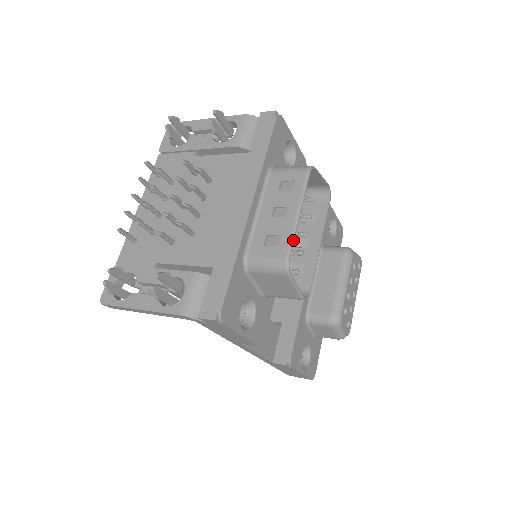
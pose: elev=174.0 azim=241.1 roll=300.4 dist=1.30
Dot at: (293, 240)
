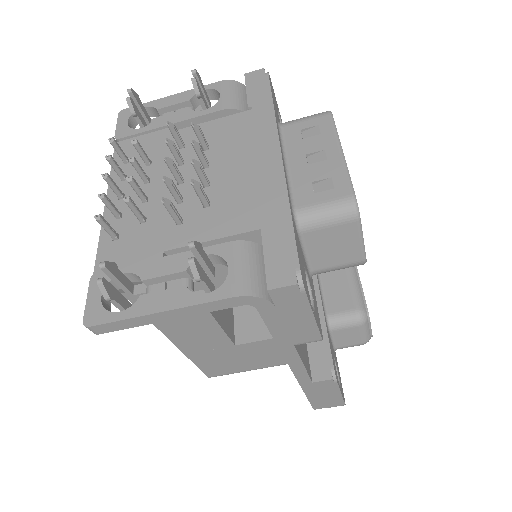
Dot at: (350, 178)
